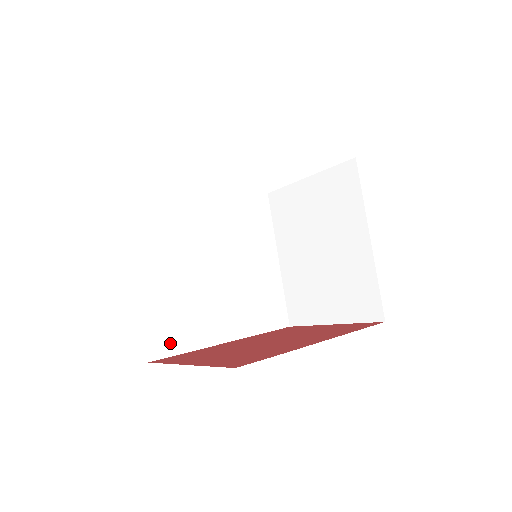
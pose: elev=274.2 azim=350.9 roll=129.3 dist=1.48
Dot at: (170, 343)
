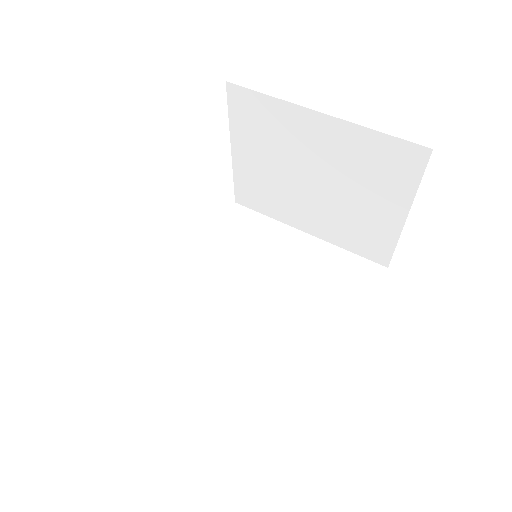
Dot at: (291, 415)
